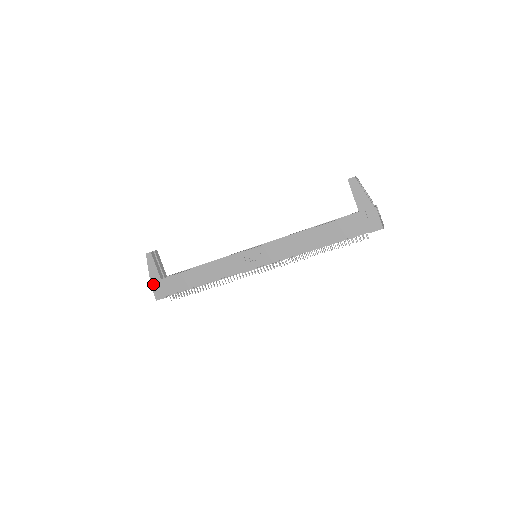
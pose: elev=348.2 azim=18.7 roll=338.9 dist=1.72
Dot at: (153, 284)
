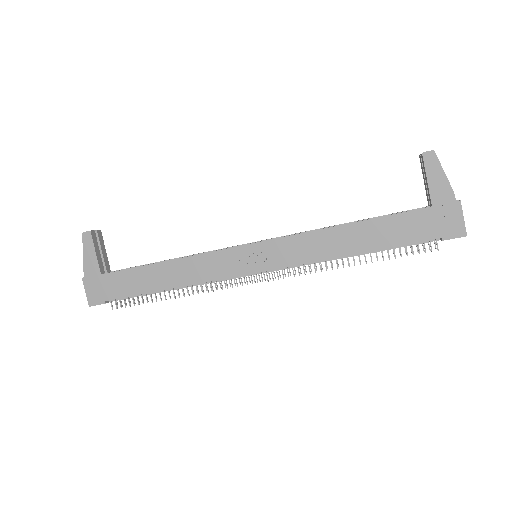
Dot at: (87, 280)
